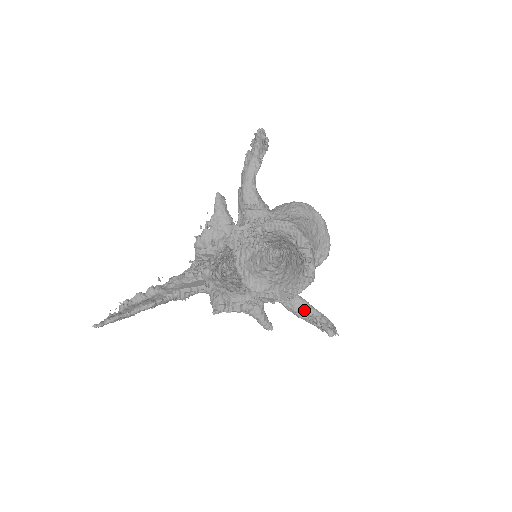
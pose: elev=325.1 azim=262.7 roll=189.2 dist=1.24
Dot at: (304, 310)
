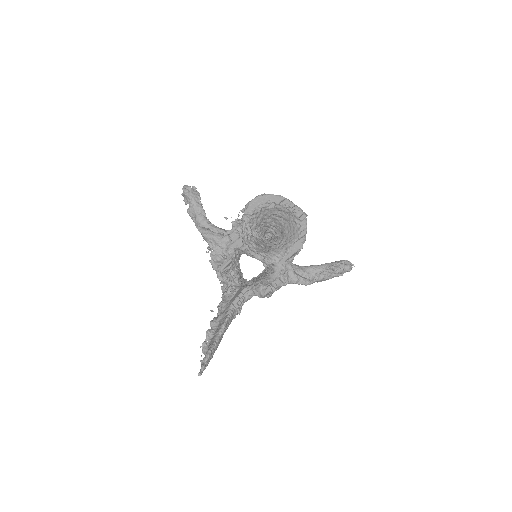
Dot at: (318, 271)
